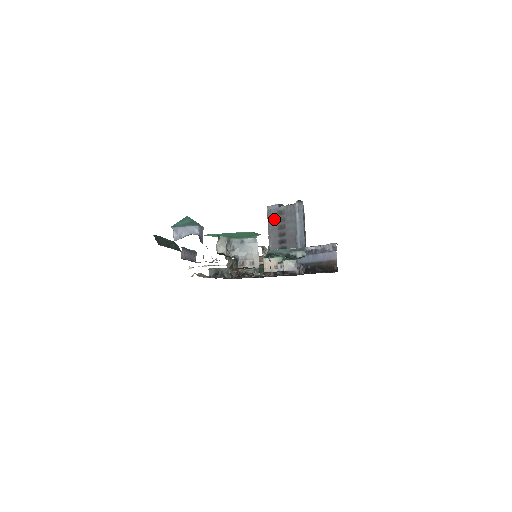
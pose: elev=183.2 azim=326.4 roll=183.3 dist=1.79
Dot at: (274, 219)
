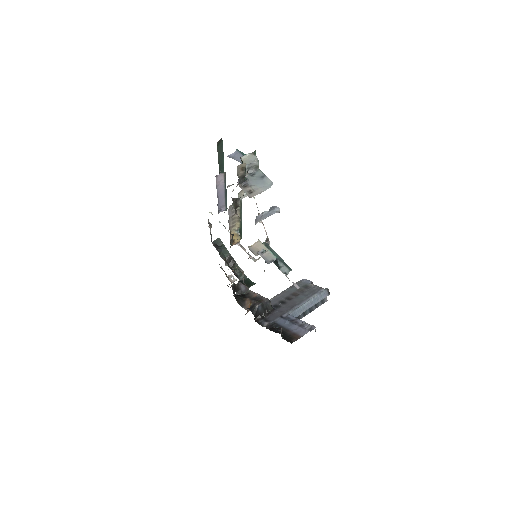
Dot at: occluded
